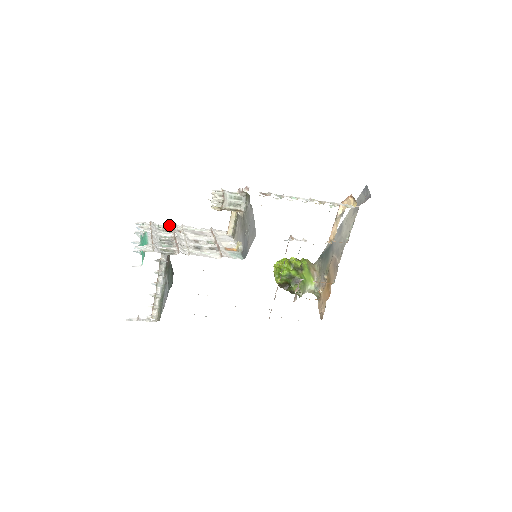
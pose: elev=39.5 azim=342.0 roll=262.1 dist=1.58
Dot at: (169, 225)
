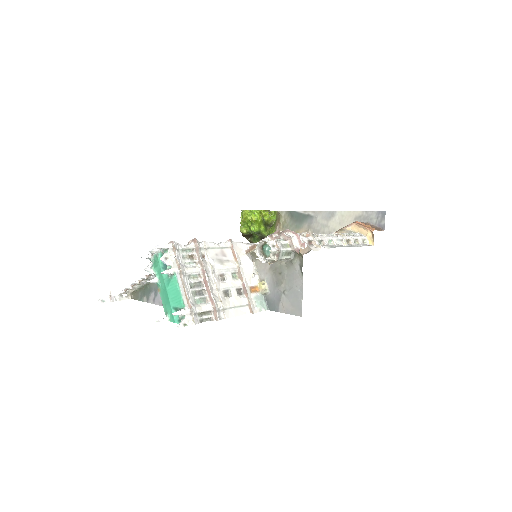
Dot at: (192, 246)
